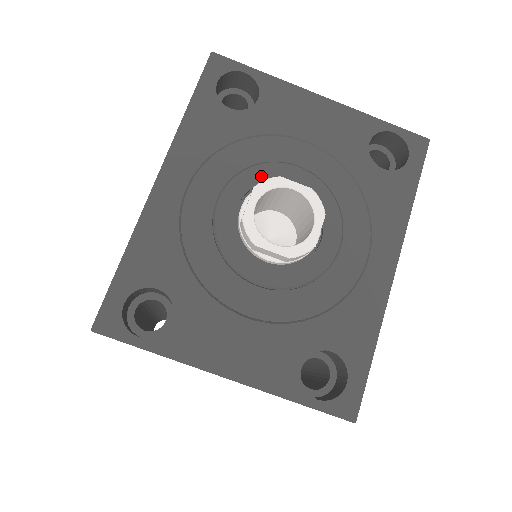
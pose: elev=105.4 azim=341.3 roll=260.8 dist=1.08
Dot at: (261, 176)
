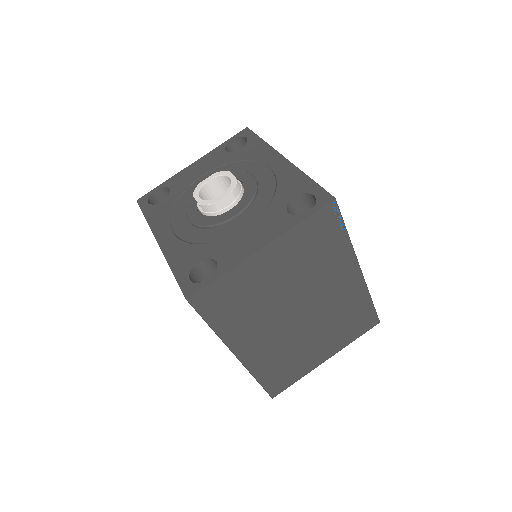
Dot at: occluded
